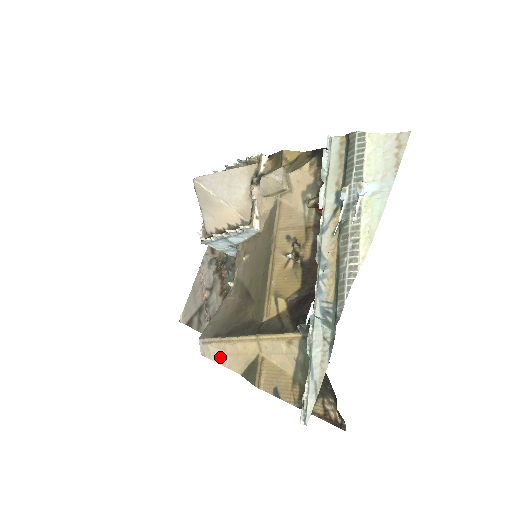
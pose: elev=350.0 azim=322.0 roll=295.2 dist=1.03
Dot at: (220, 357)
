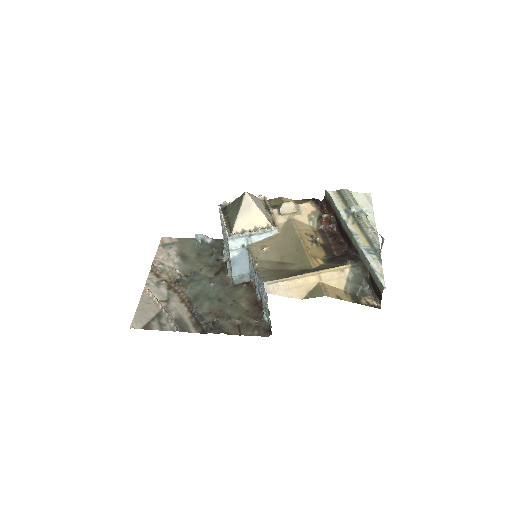
Dot at: (284, 291)
